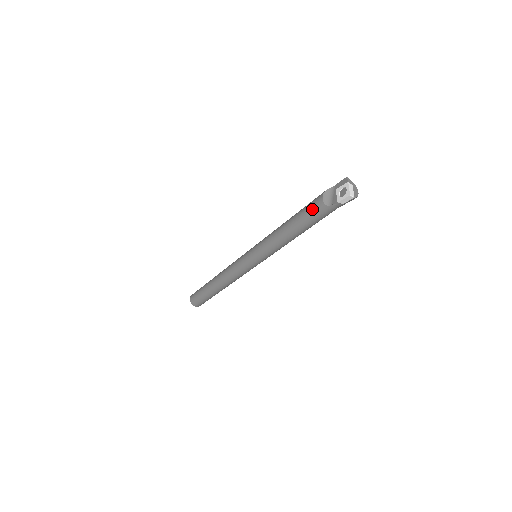
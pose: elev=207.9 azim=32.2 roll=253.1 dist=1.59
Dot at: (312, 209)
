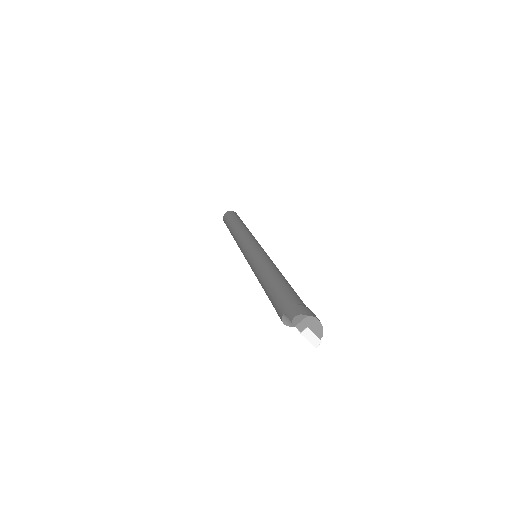
Dot at: occluded
